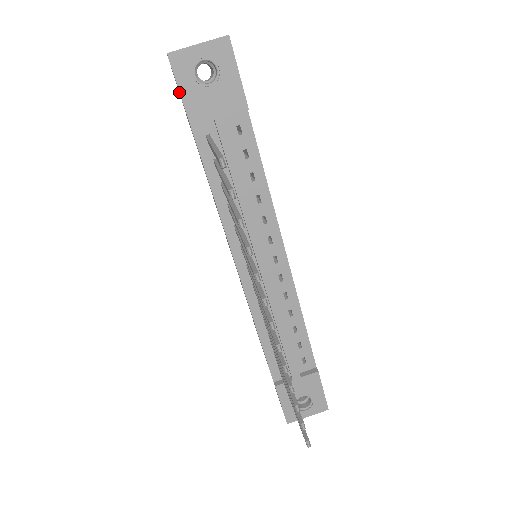
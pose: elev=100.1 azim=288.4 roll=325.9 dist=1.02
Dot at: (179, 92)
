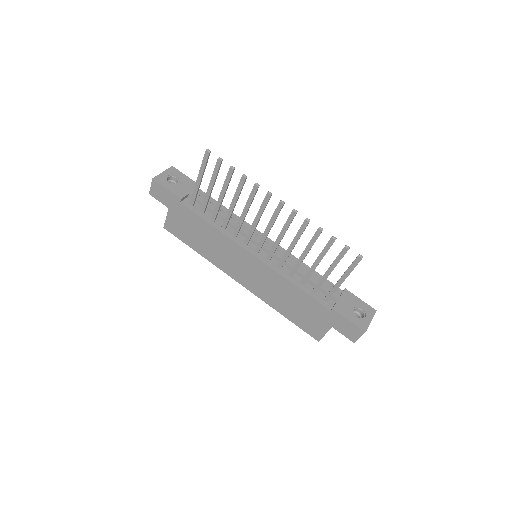
Dot at: (166, 191)
